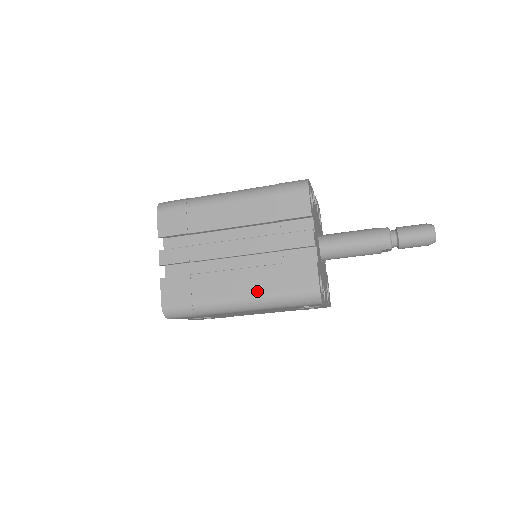
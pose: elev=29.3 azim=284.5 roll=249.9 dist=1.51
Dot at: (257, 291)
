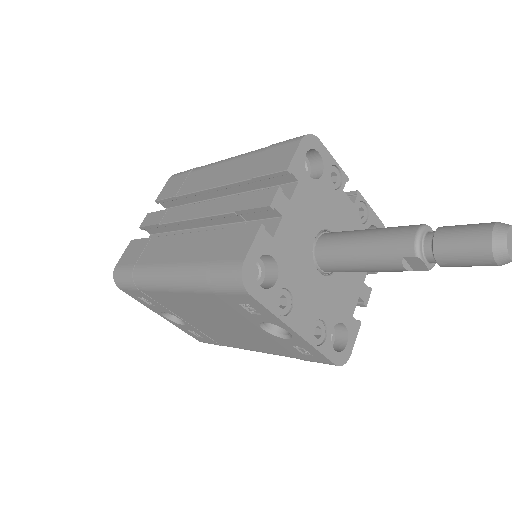
Dot at: (186, 259)
